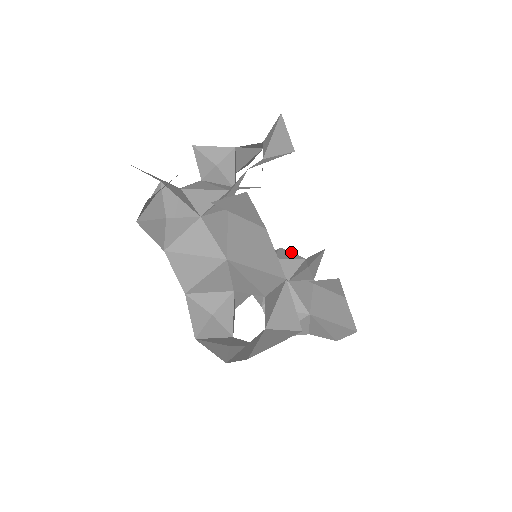
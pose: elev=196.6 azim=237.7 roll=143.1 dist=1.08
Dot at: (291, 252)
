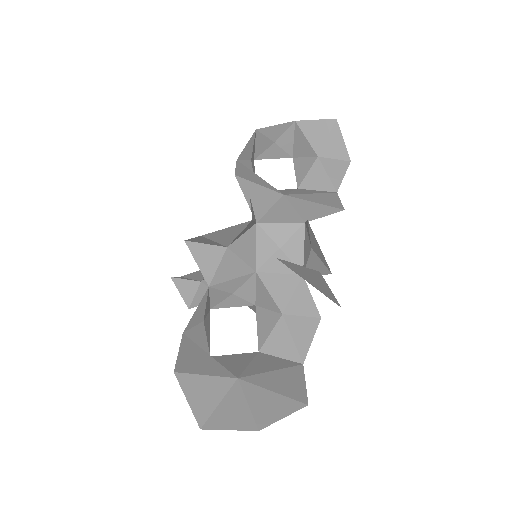
Dot at: occluded
